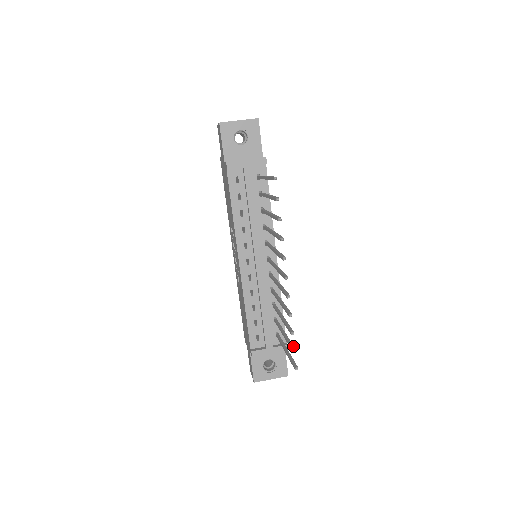
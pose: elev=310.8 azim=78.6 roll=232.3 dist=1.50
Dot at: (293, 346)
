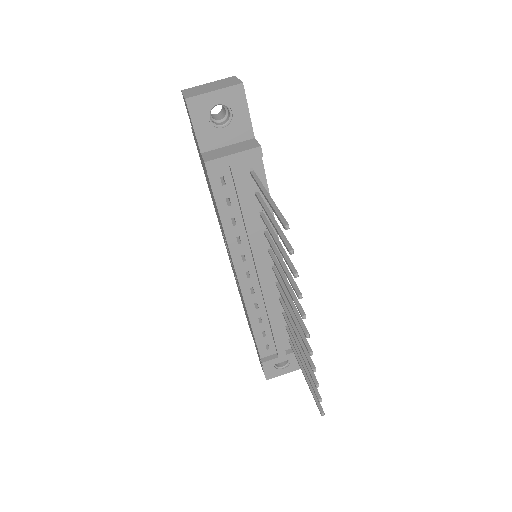
Dot at: (317, 391)
